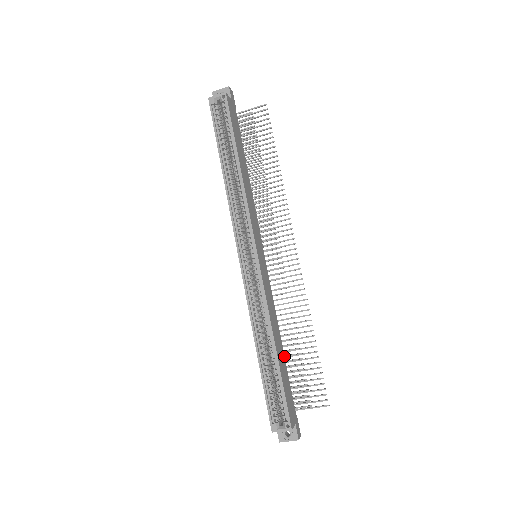
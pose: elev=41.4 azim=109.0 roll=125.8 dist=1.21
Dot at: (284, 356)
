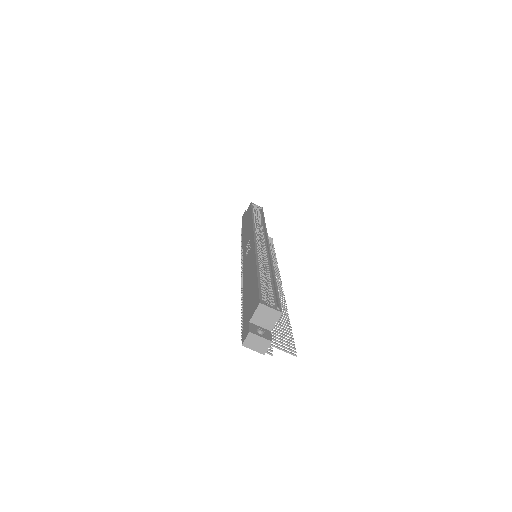
Dot at: occluded
